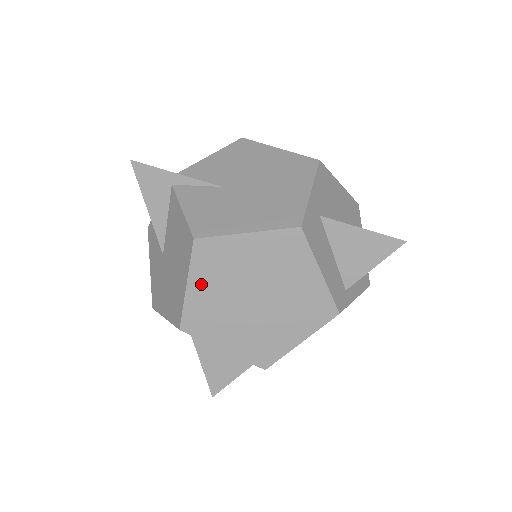
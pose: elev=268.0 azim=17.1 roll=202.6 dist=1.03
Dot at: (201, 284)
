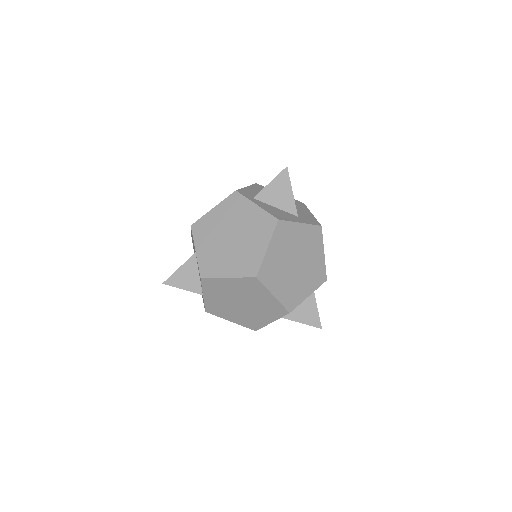
Dot at: occluded
